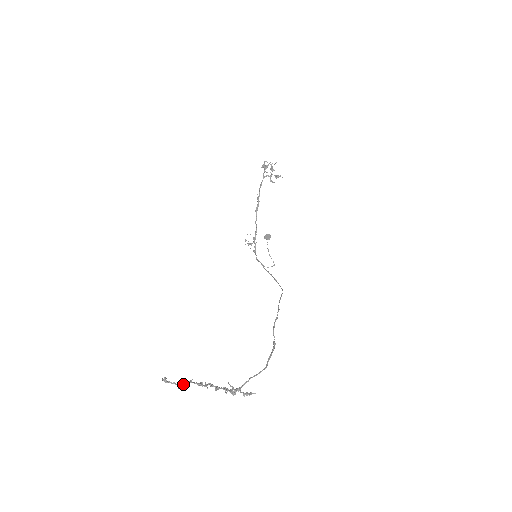
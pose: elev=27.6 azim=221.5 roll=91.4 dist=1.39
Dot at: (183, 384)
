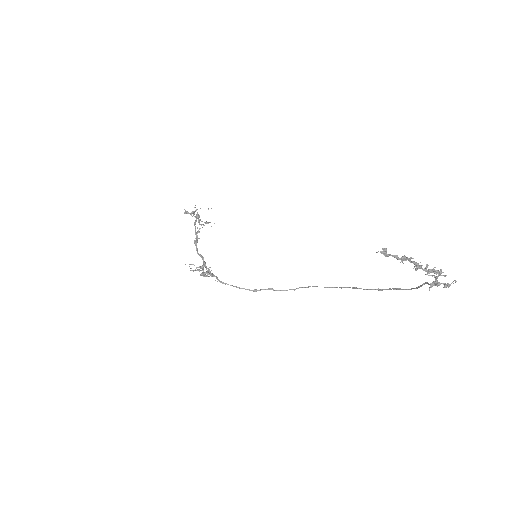
Dot at: (405, 258)
